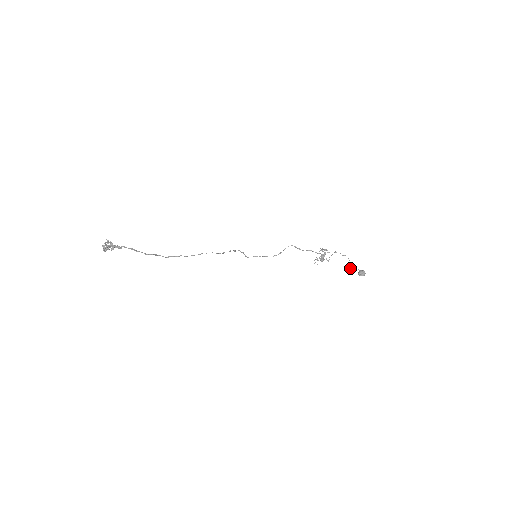
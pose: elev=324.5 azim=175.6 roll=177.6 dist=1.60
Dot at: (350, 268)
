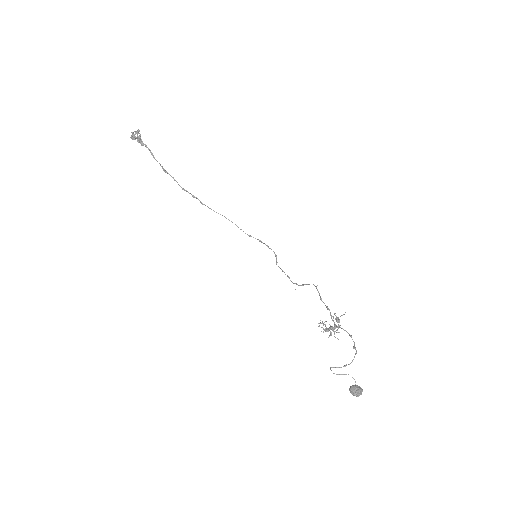
Dot at: occluded
